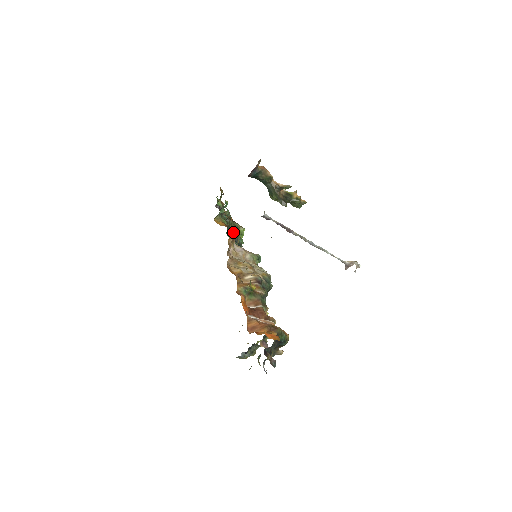
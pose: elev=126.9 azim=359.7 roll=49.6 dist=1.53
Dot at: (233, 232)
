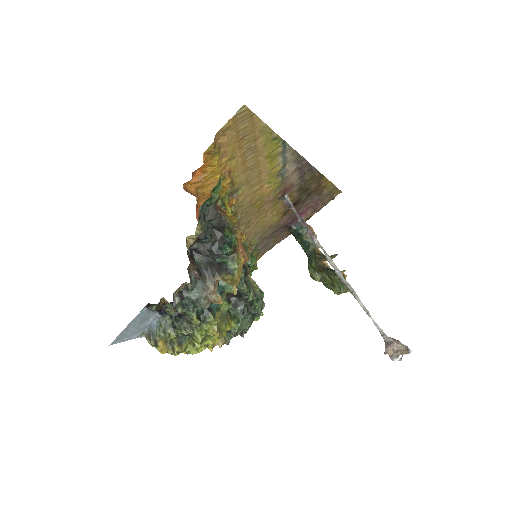
Dot at: (243, 247)
